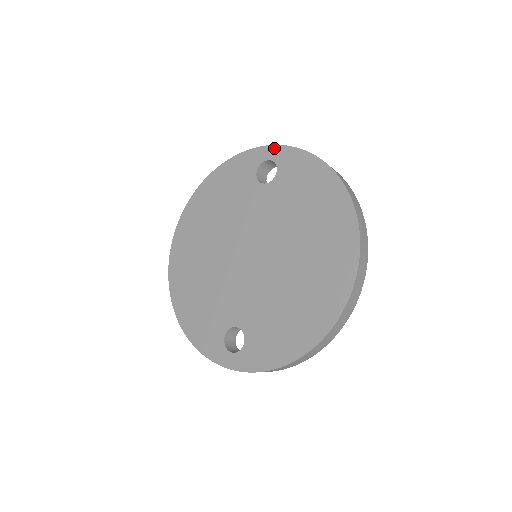
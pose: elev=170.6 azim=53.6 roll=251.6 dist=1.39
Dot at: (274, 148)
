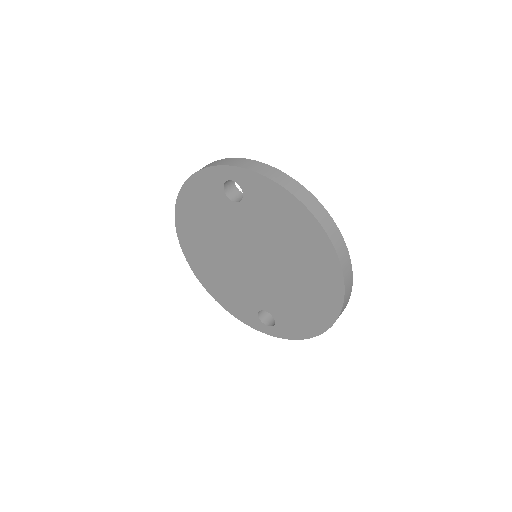
Dot at: (230, 169)
